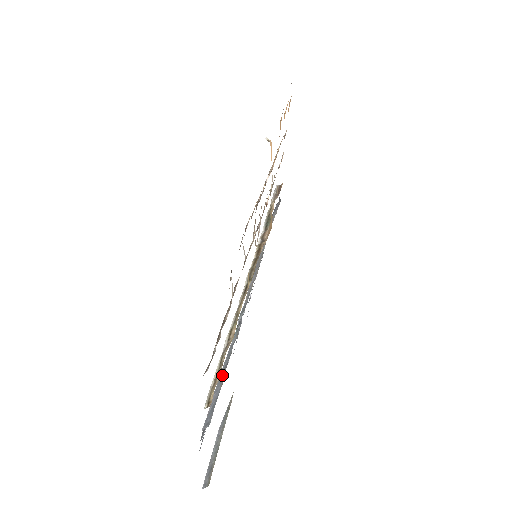
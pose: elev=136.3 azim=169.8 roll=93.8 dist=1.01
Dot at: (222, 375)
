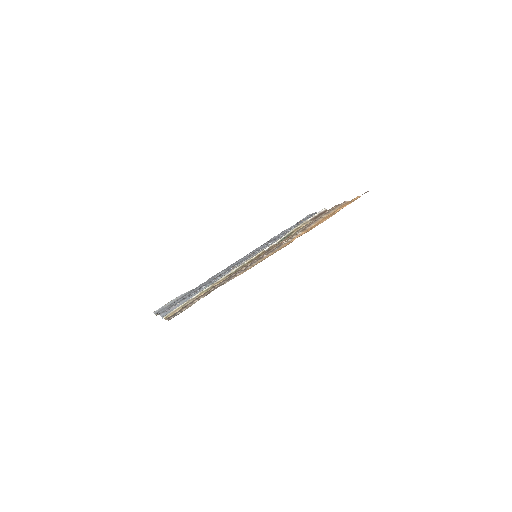
Dot at: occluded
